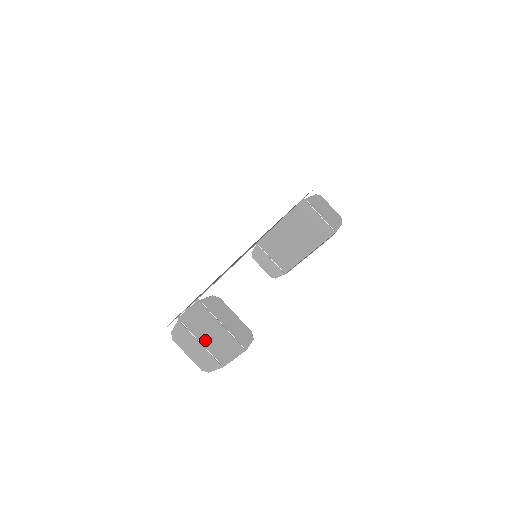
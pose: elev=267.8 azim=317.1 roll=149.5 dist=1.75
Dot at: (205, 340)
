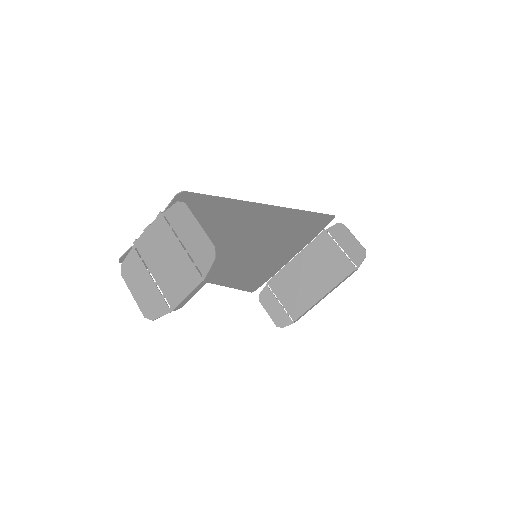
Dot at: (158, 271)
